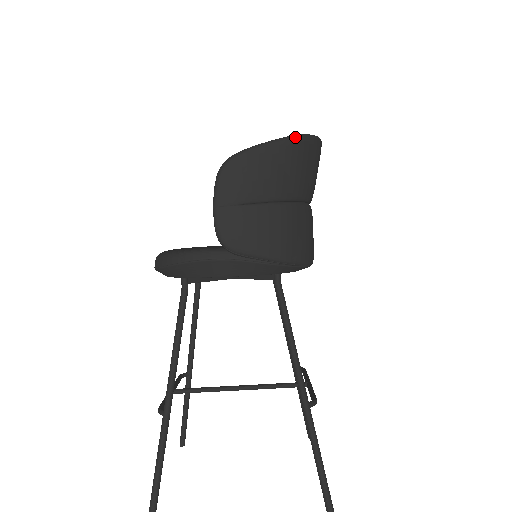
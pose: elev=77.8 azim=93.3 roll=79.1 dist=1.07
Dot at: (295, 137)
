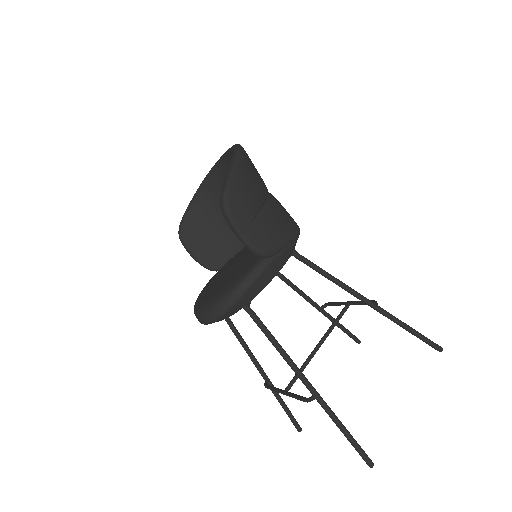
Dot at: (239, 152)
